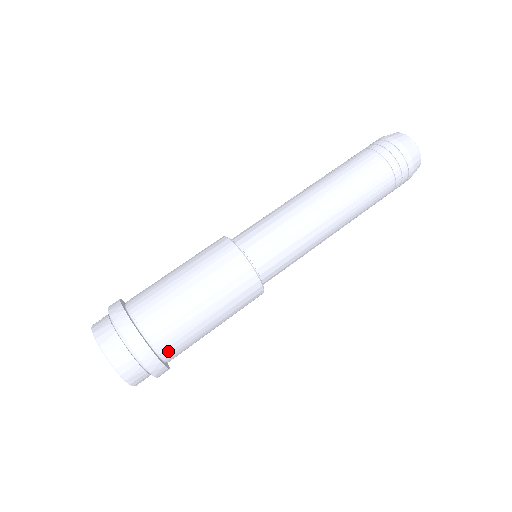
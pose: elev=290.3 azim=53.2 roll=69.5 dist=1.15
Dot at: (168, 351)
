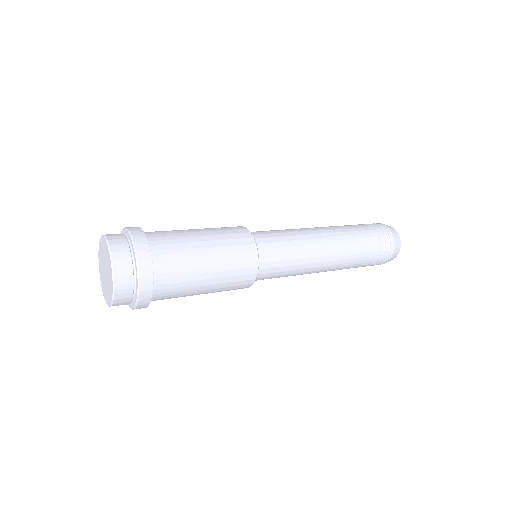
Dot at: (152, 234)
